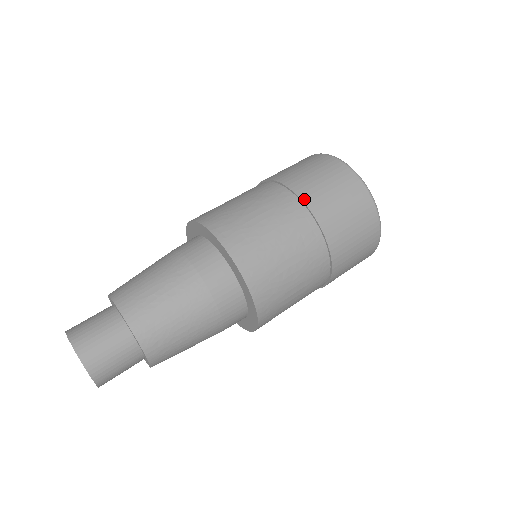
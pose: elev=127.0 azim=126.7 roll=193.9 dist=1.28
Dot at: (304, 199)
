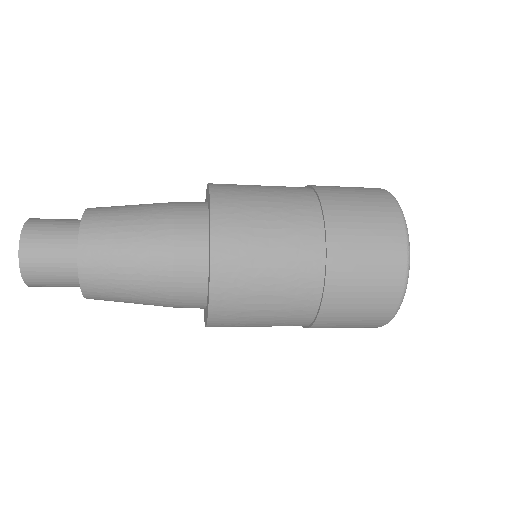
Dot at: (326, 210)
